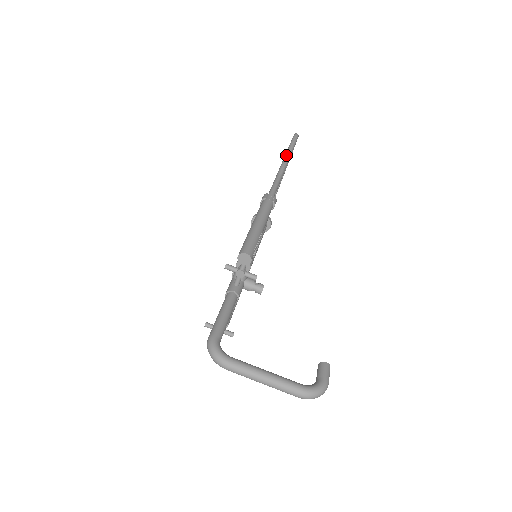
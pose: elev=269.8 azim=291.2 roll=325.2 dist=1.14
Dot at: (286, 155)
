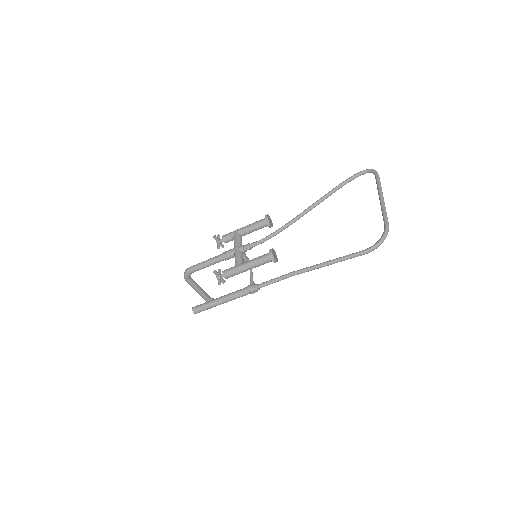
Dot at: (322, 266)
